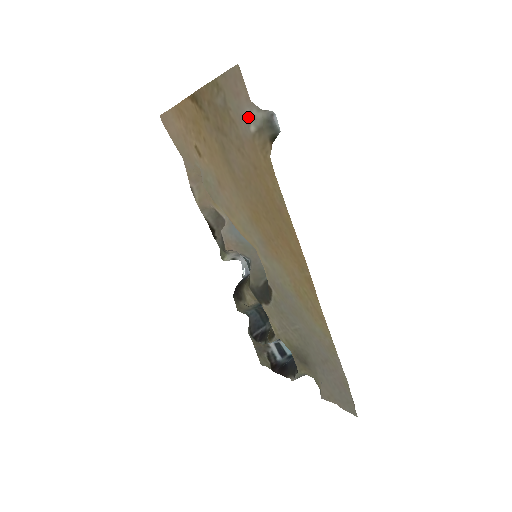
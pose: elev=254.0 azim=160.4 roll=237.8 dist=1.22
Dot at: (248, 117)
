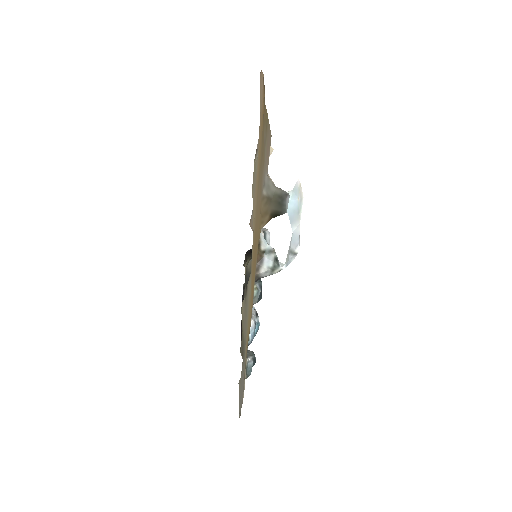
Dot at: (265, 181)
